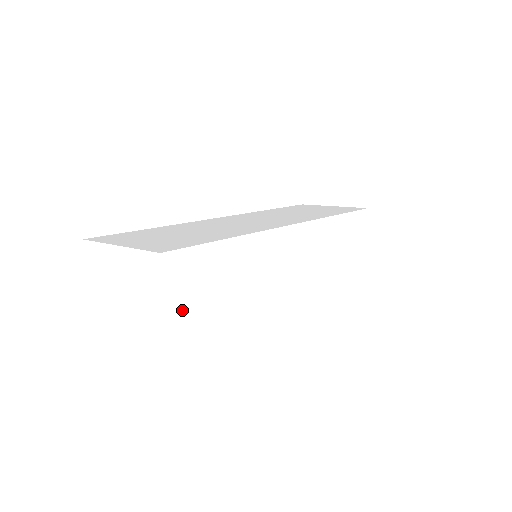
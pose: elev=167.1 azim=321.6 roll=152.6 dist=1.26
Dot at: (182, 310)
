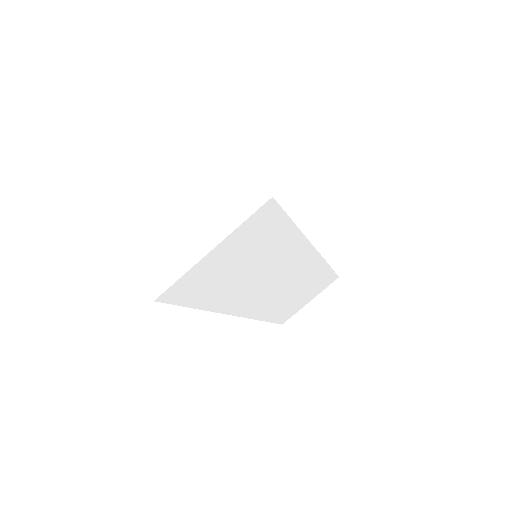
Dot at: occluded
